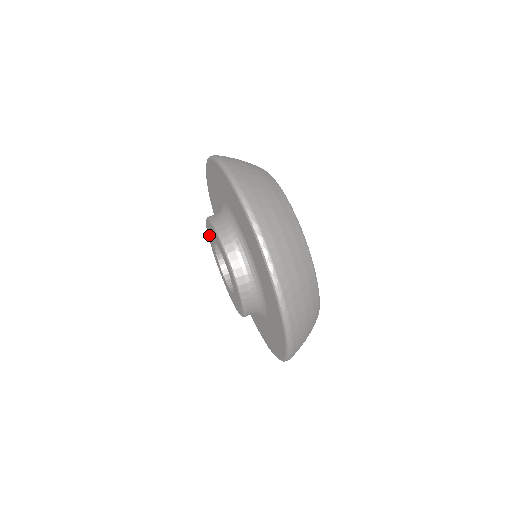
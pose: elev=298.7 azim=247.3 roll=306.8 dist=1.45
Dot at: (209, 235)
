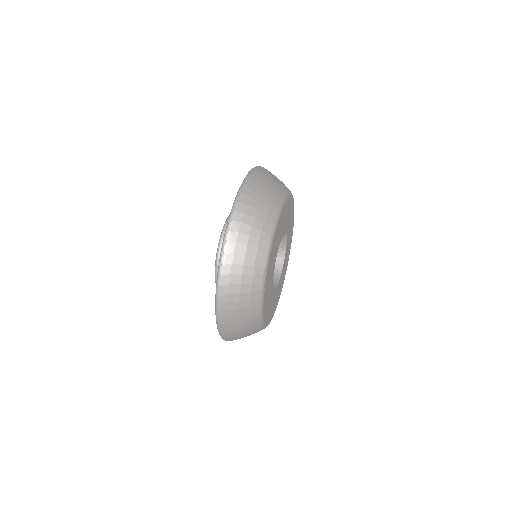
Dot at: occluded
